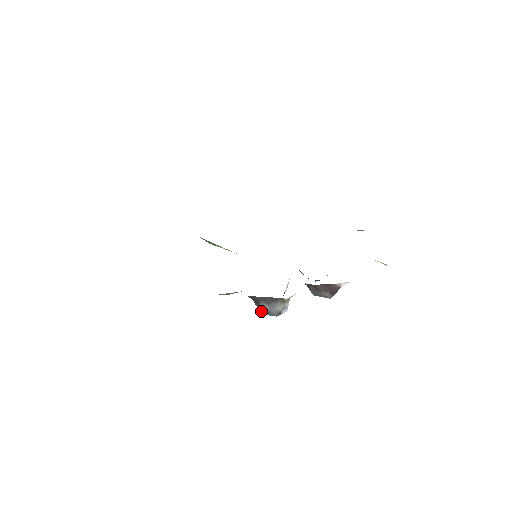
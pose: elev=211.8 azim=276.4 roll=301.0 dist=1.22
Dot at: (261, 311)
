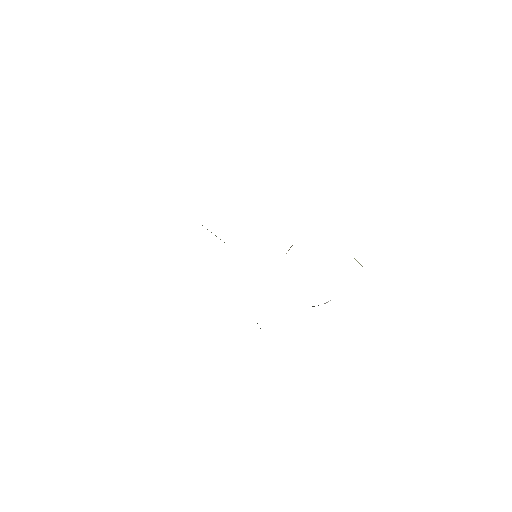
Dot at: occluded
